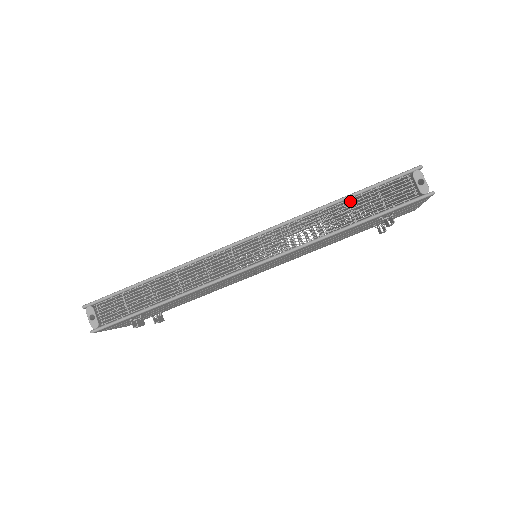
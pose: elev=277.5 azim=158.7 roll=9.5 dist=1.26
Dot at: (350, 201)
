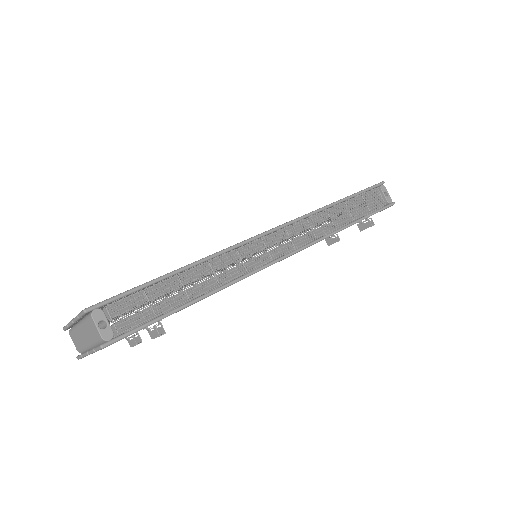
Dot at: (345, 203)
